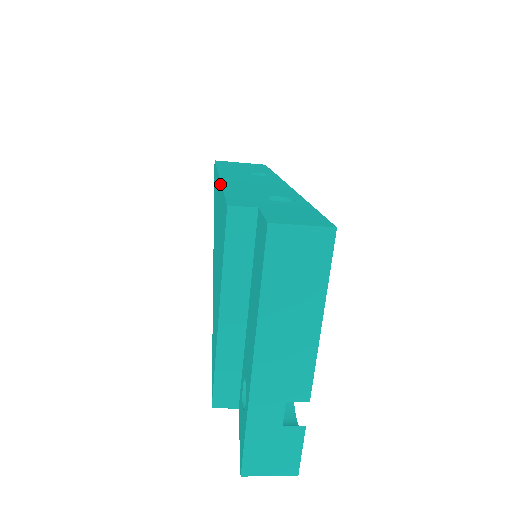
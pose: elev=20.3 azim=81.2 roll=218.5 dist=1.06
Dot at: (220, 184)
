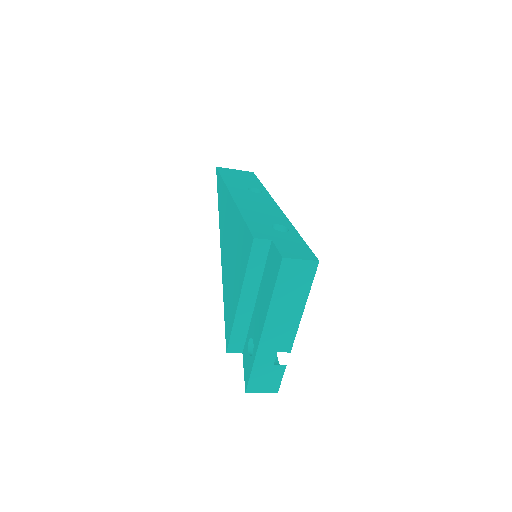
Dot at: (236, 206)
